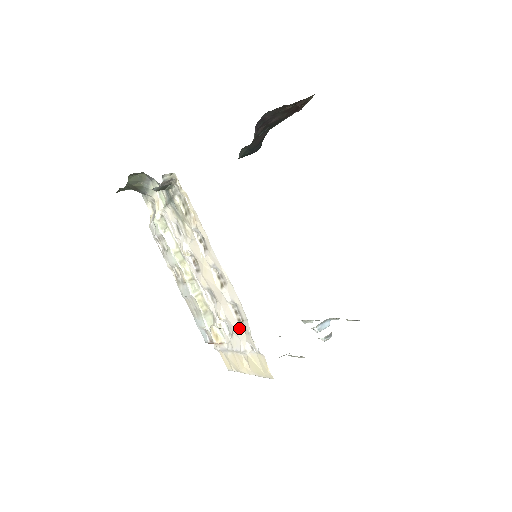
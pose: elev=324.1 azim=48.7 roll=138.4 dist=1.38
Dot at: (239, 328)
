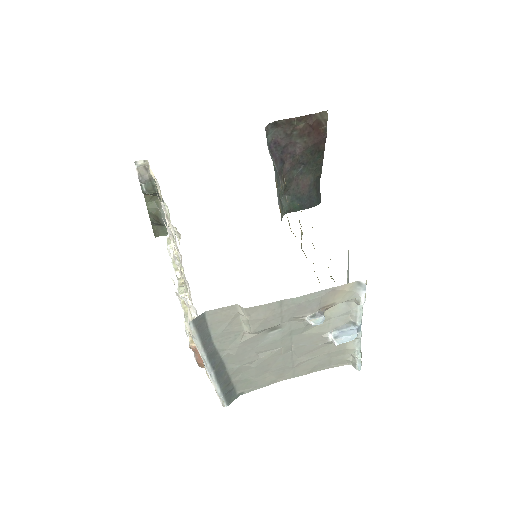
Dot at: occluded
